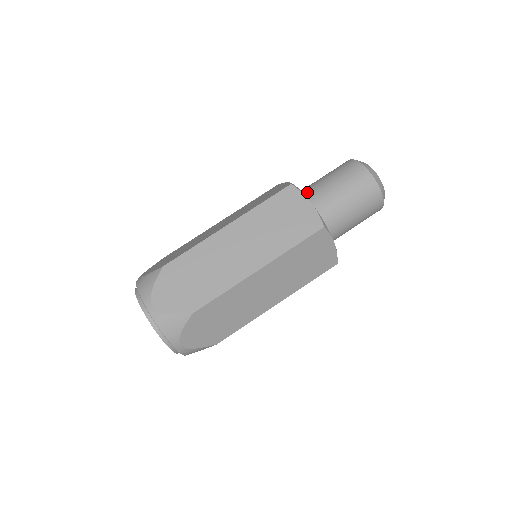
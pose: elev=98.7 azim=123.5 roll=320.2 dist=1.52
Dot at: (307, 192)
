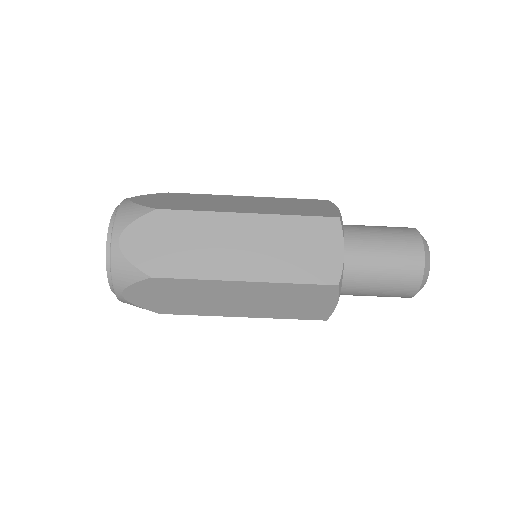
Dot at: (350, 270)
